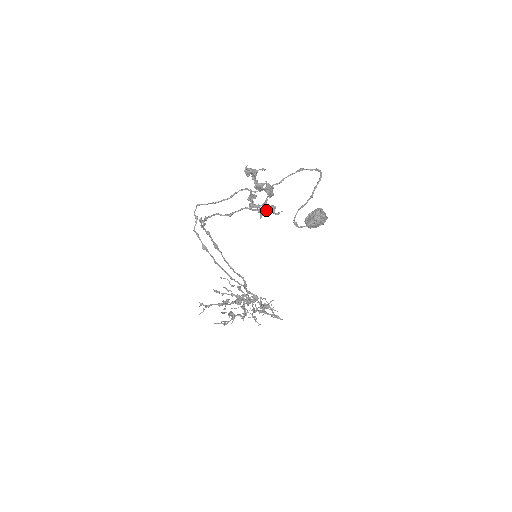
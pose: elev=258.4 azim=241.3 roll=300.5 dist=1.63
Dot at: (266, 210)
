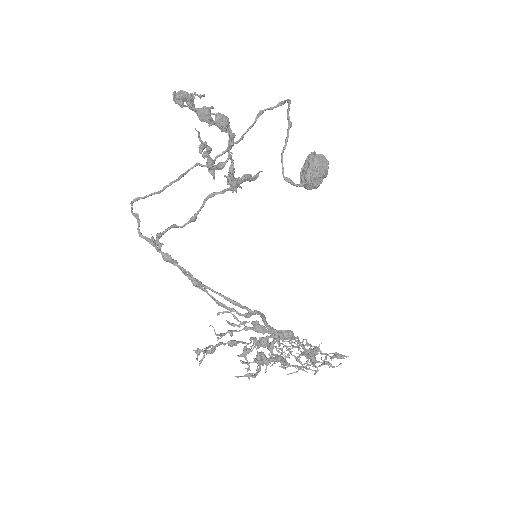
Dot at: (238, 181)
